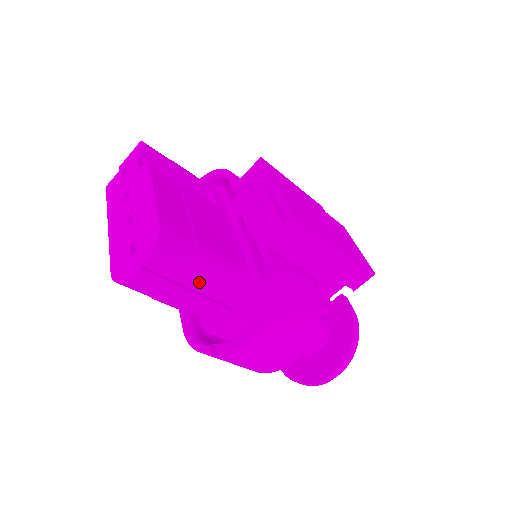
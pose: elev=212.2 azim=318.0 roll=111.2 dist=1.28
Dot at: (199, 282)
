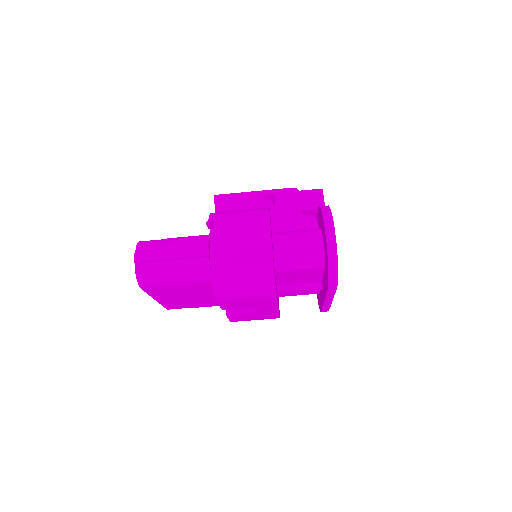
Dot at: (174, 245)
